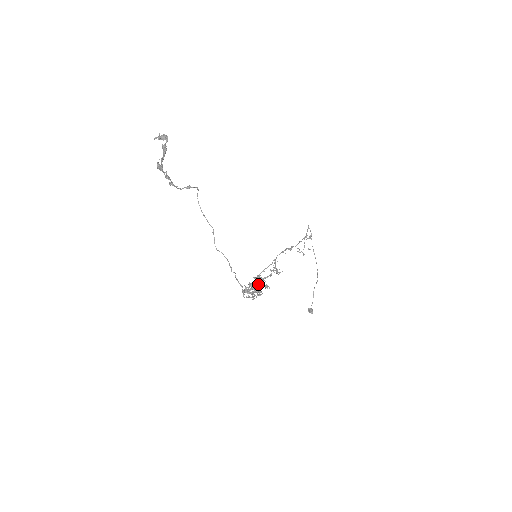
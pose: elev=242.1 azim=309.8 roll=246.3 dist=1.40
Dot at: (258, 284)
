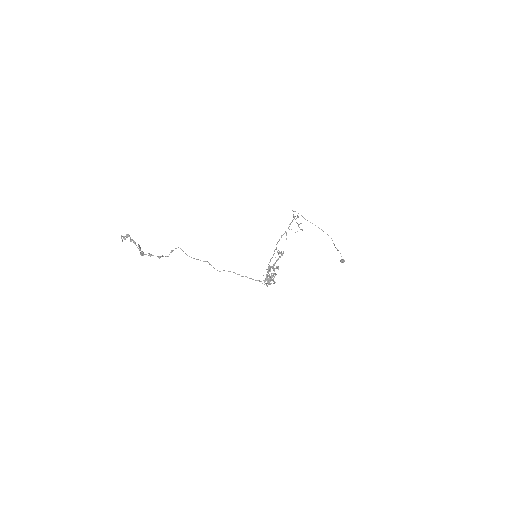
Dot at: (270, 271)
